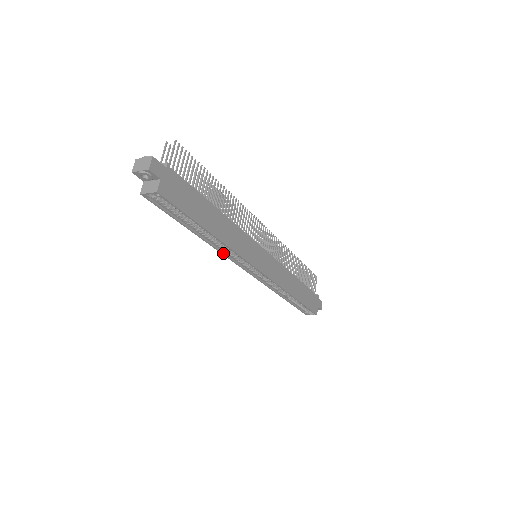
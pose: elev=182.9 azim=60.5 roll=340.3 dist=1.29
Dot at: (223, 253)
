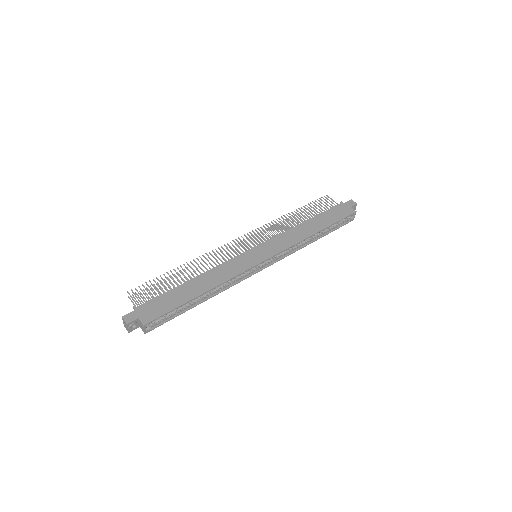
Dot at: (232, 285)
